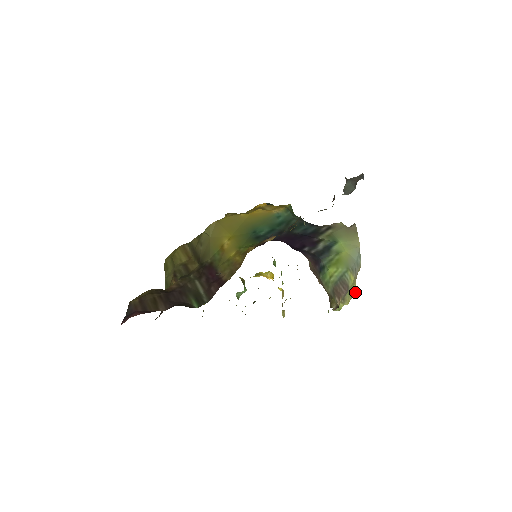
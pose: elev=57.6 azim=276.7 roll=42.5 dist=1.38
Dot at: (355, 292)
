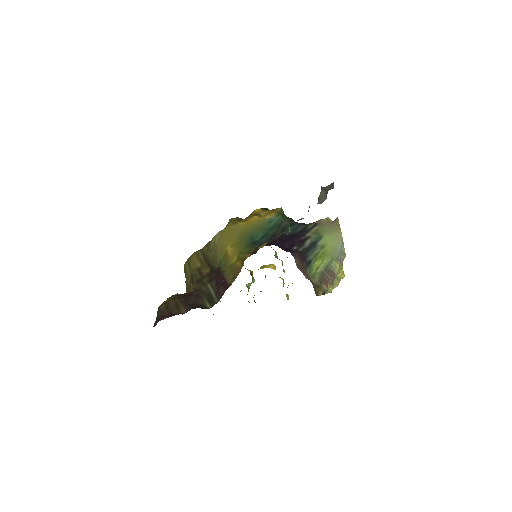
Dot at: (343, 276)
